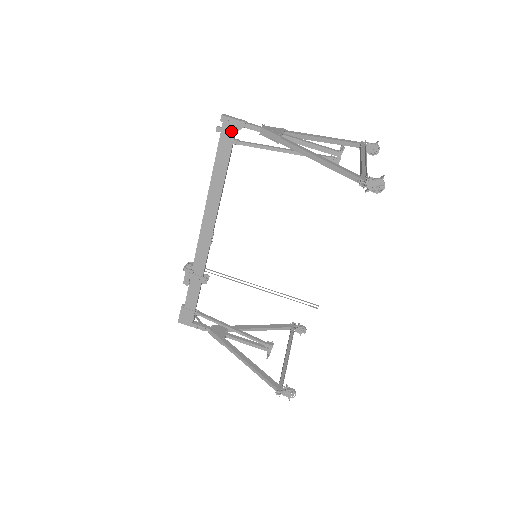
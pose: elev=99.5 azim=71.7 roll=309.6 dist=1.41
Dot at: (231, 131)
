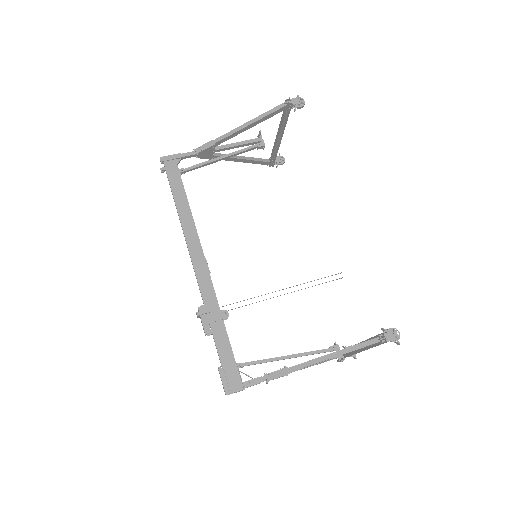
Dot at: (173, 165)
